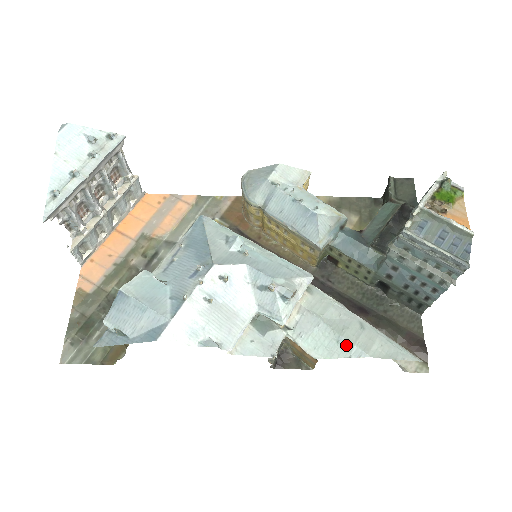
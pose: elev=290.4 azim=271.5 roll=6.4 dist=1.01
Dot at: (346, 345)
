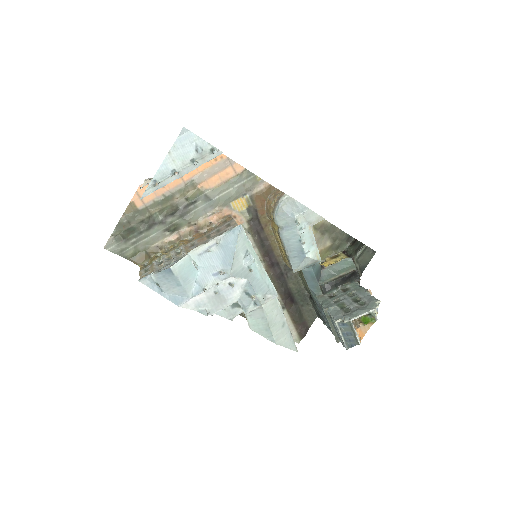
Dot at: (269, 333)
